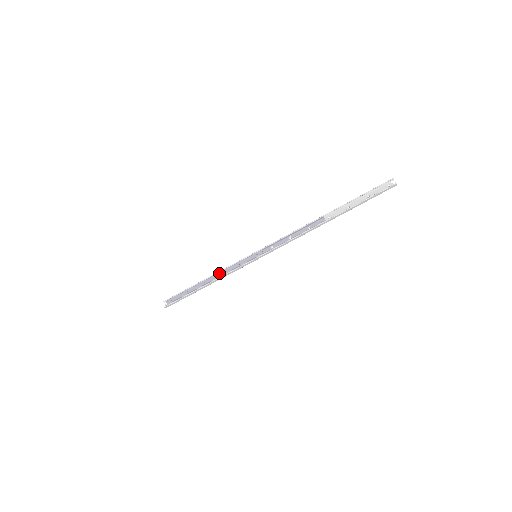
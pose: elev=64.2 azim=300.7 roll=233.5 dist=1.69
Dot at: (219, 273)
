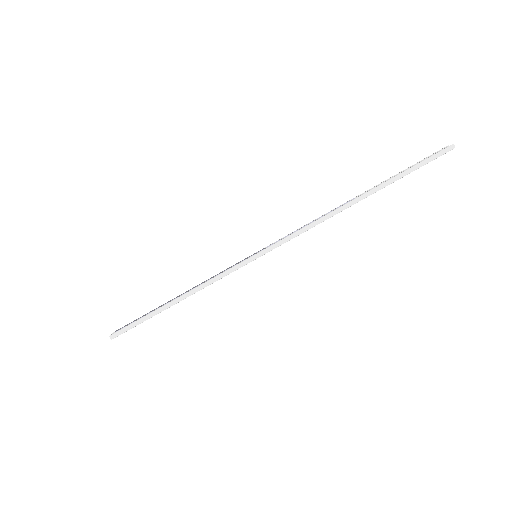
Dot at: occluded
